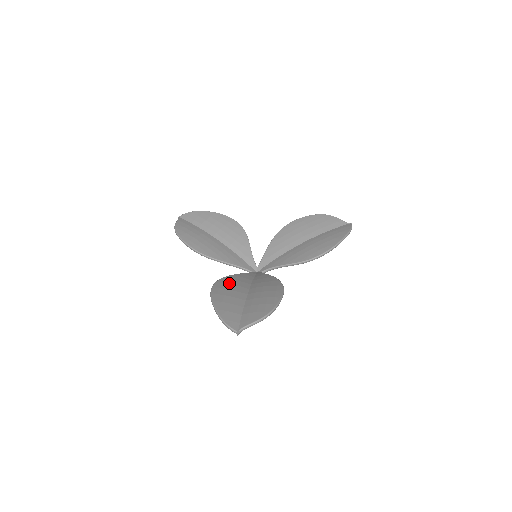
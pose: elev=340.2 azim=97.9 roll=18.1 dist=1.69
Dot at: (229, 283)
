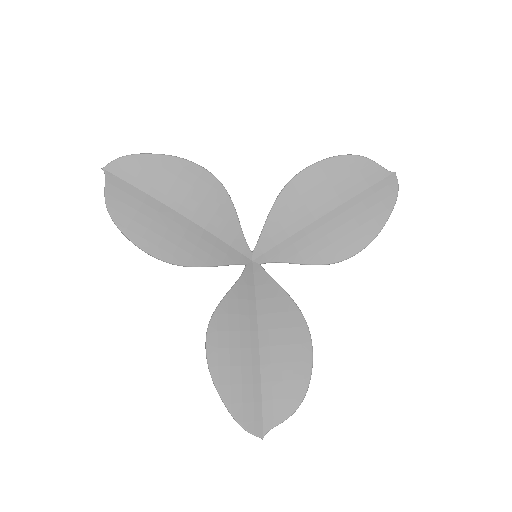
Dot at: (228, 329)
